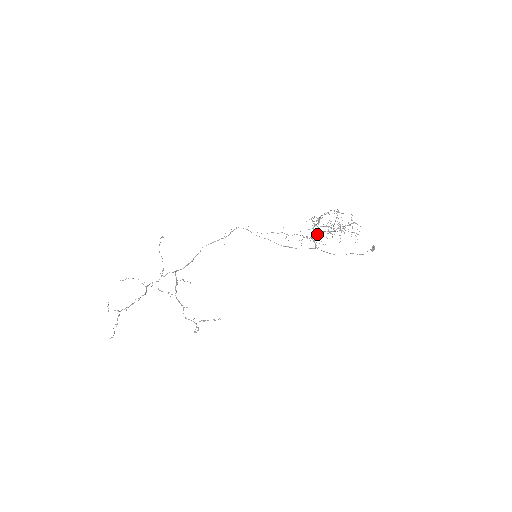
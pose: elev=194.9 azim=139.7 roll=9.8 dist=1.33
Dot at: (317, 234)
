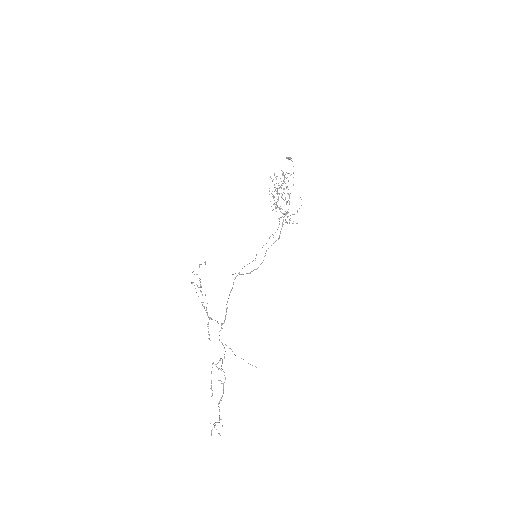
Dot at: (278, 207)
